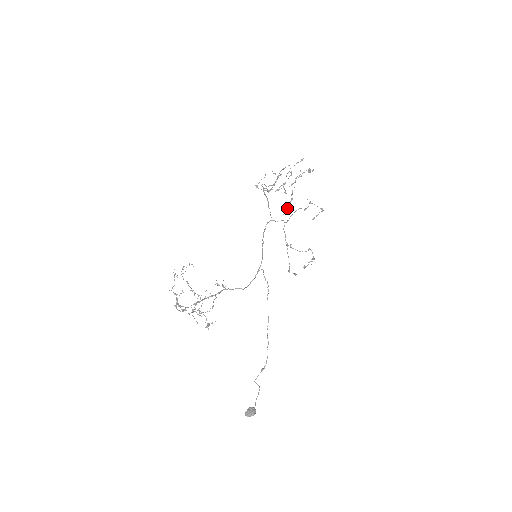
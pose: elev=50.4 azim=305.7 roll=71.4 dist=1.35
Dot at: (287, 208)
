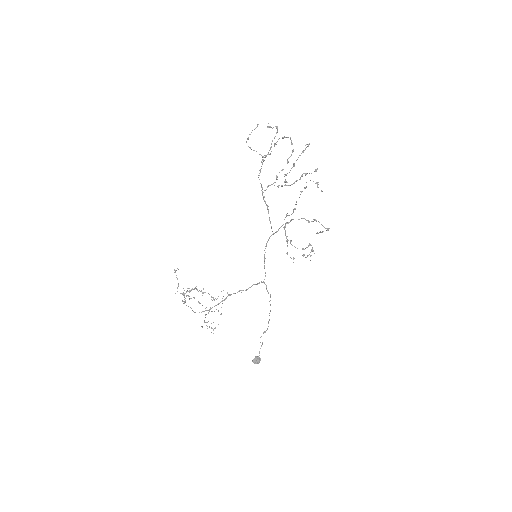
Dot at: (289, 215)
